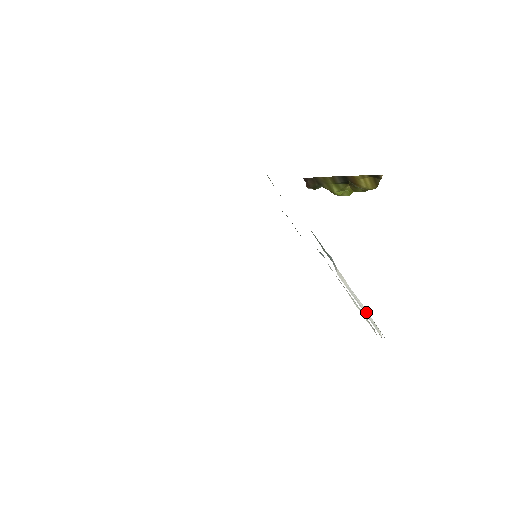
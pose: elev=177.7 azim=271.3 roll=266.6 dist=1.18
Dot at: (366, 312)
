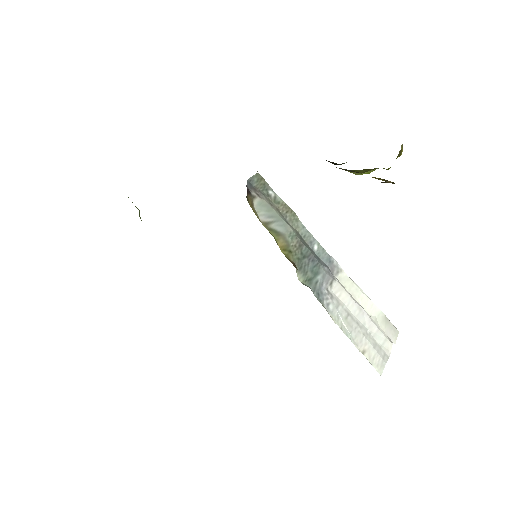
Dot at: (371, 326)
